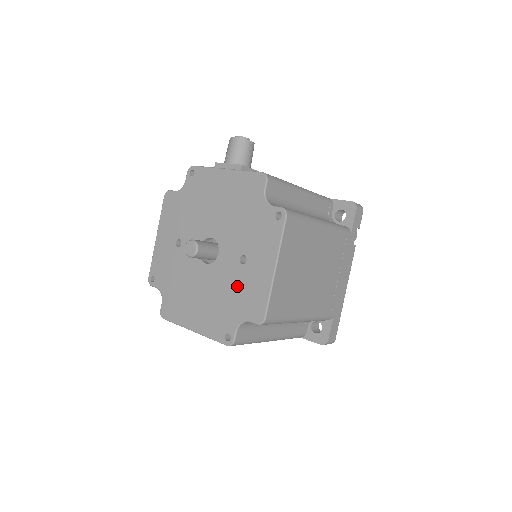
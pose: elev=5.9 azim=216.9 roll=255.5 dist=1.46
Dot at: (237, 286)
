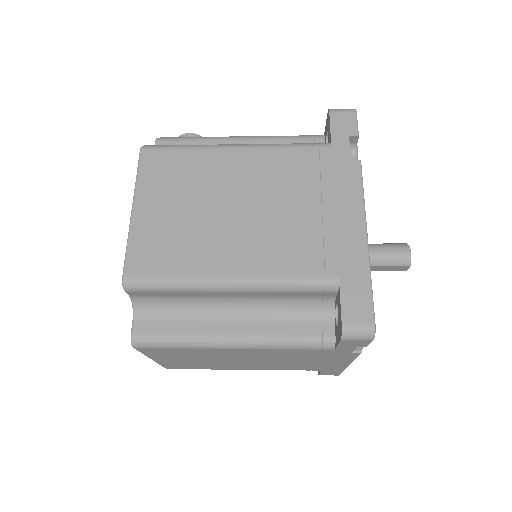
Dot at: occluded
